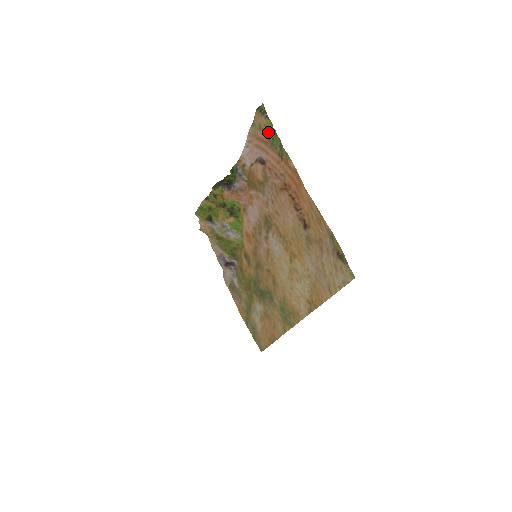
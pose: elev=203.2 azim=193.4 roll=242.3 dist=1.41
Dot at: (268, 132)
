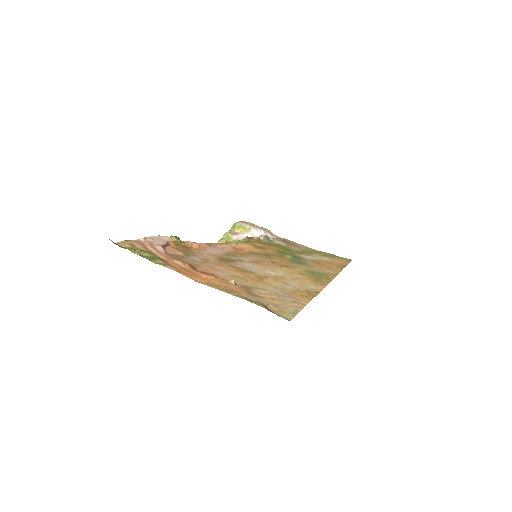
Dot at: (137, 250)
